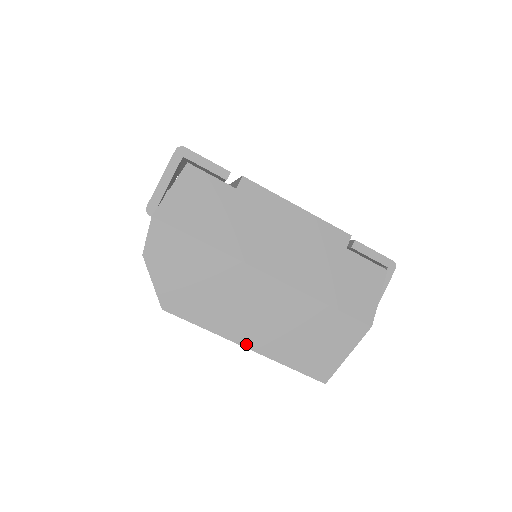
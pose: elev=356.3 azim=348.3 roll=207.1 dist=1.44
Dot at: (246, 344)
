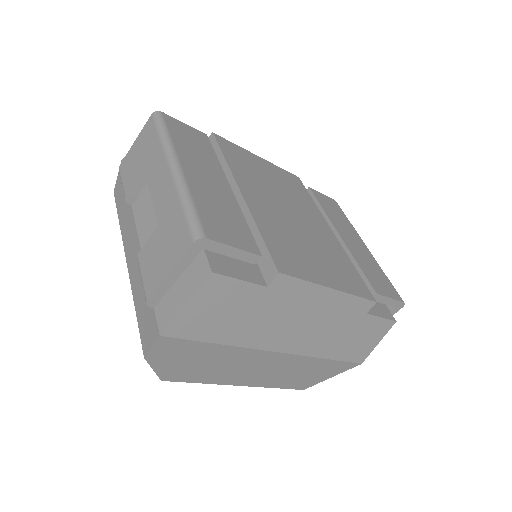
Dot at: (242, 384)
